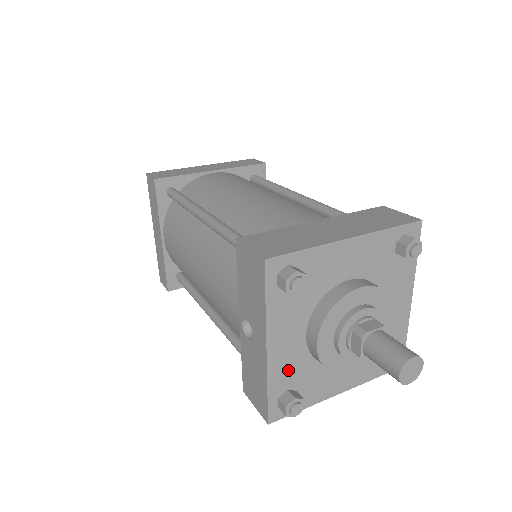
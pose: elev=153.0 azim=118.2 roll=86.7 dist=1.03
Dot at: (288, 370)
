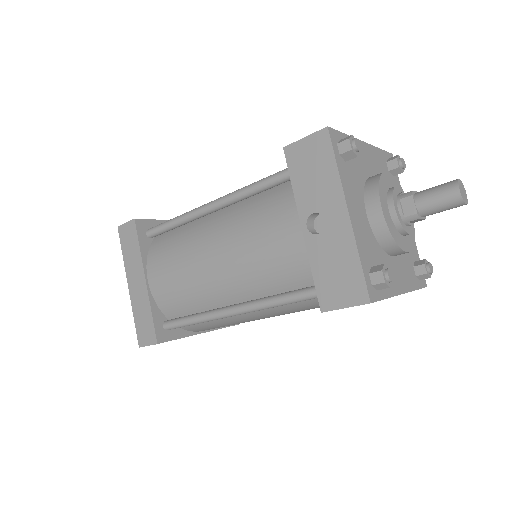
Dot at: (366, 245)
